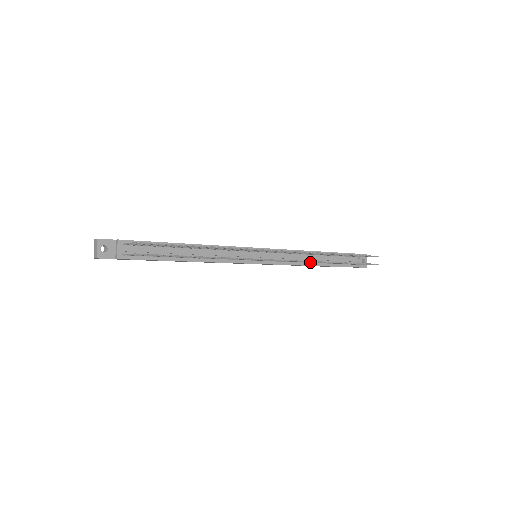
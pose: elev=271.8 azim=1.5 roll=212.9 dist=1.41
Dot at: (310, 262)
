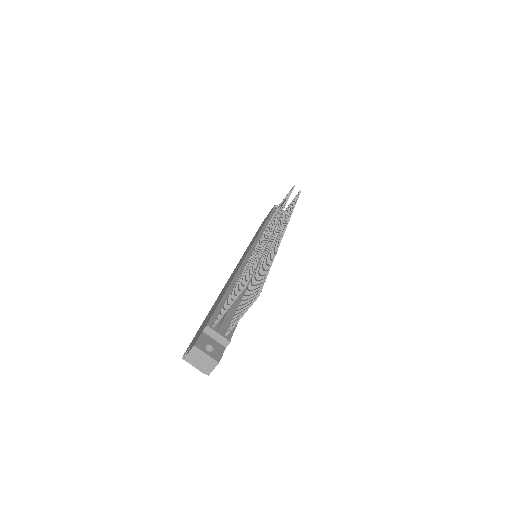
Dot at: occluded
